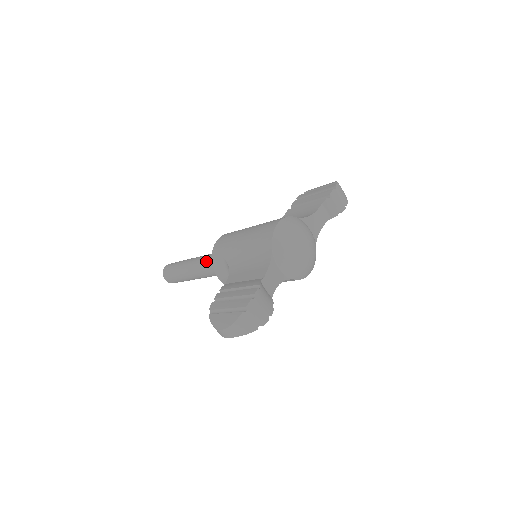
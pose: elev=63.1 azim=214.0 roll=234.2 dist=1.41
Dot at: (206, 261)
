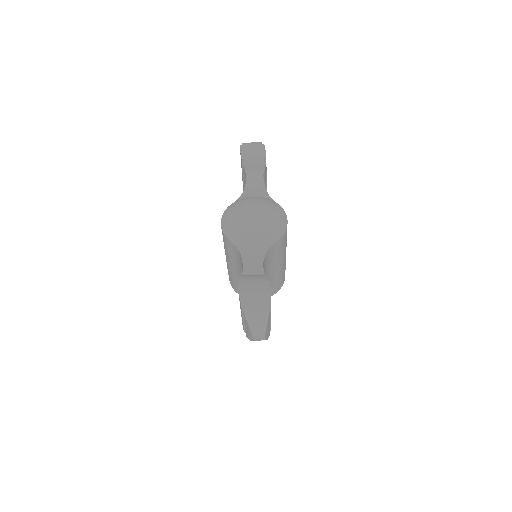
Dot at: occluded
